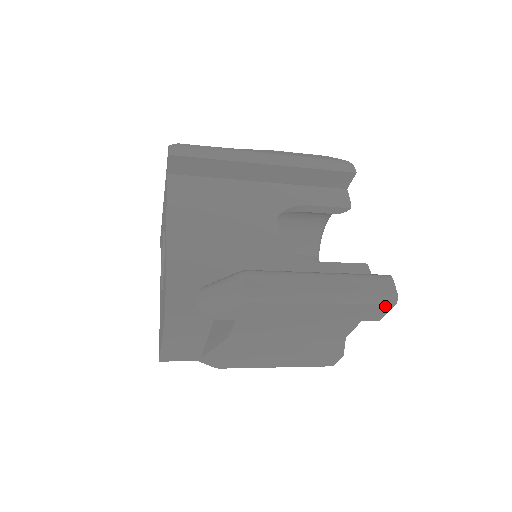
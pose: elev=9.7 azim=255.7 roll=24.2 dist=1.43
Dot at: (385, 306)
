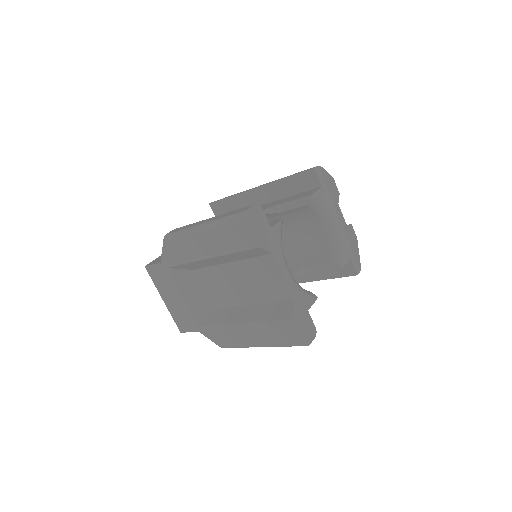
Dot at: (241, 223)
